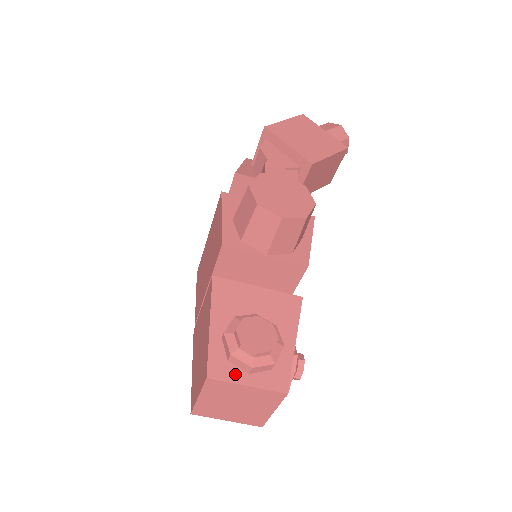
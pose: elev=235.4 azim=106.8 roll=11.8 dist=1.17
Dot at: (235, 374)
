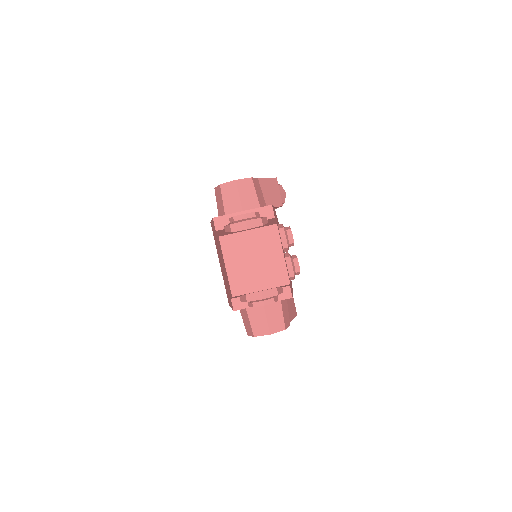
Dot at: (238, 232)
